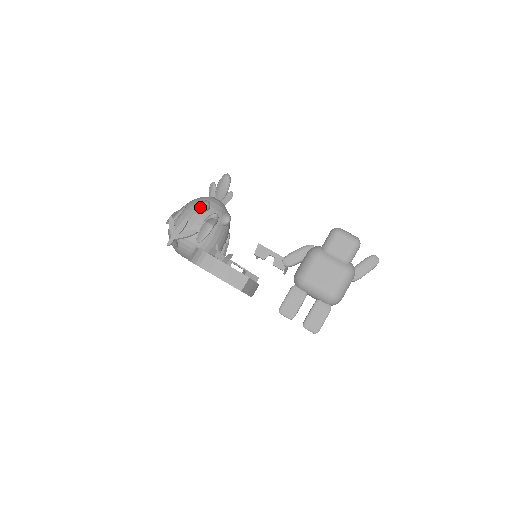
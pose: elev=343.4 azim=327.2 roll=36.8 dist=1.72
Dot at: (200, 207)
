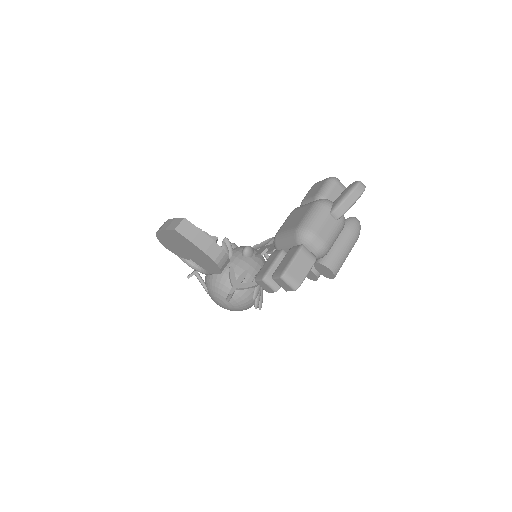
Dot at: occluded
